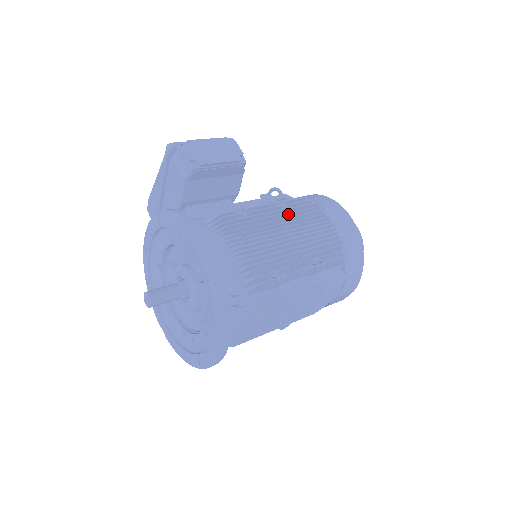
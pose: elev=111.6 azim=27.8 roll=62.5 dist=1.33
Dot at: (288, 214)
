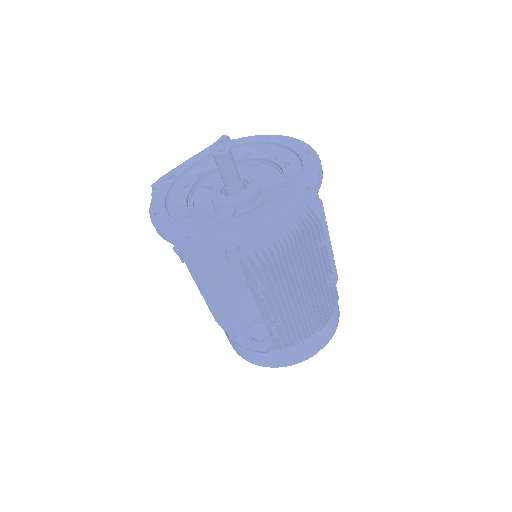
Dot at: occluded
